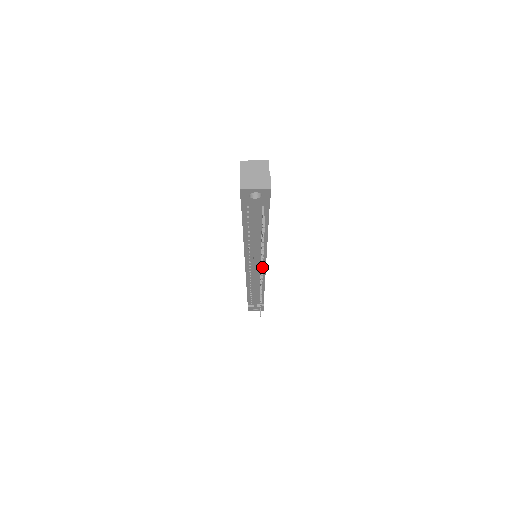
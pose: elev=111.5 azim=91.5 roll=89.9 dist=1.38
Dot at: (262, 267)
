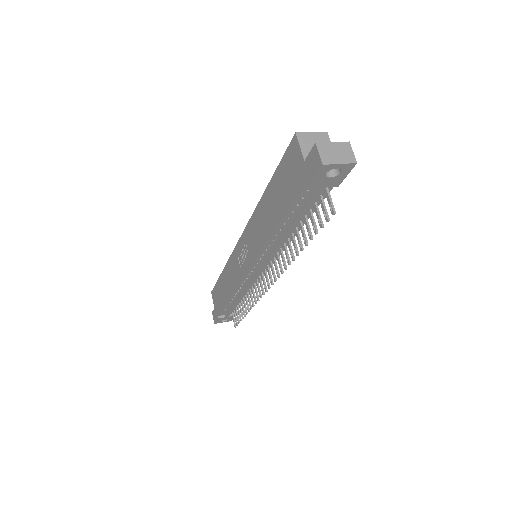
Dot at: (286, 267)
